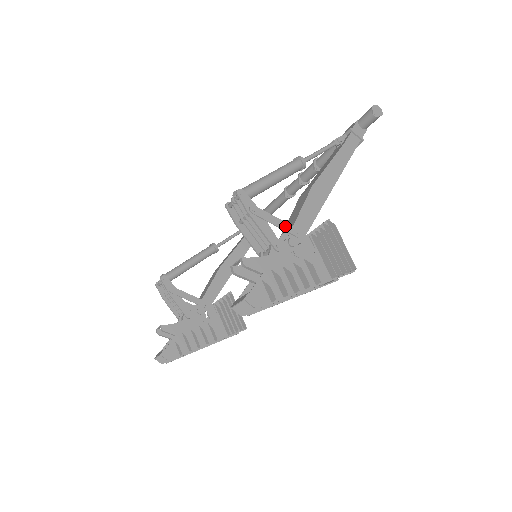
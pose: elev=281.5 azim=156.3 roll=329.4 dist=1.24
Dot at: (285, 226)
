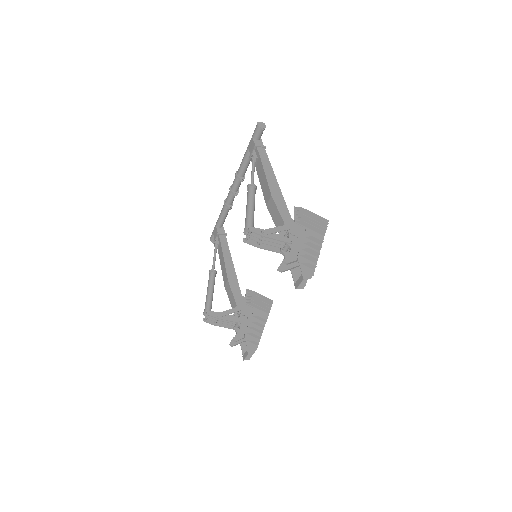
Dot at: (283, 228)
